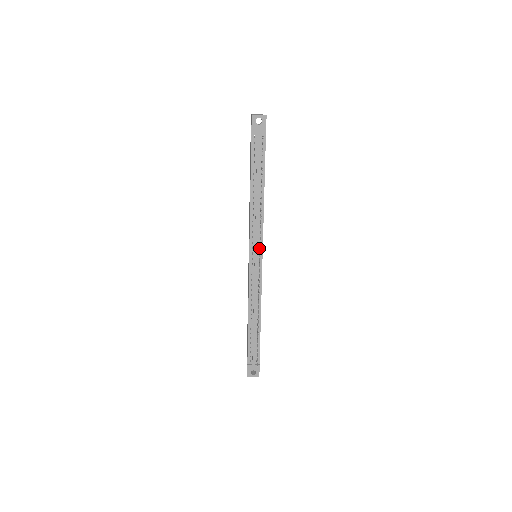
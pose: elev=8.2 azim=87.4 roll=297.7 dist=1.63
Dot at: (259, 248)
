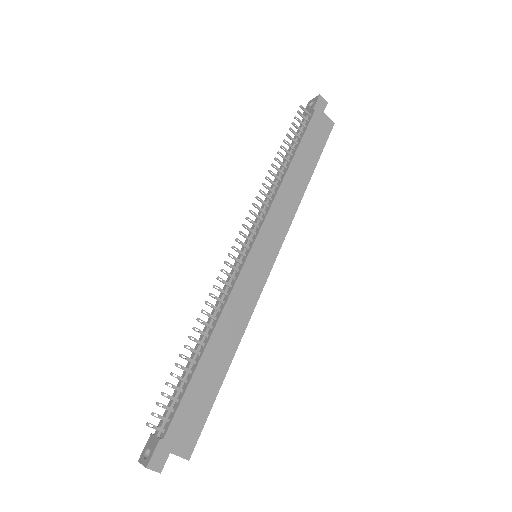
Dot at: (252, 230)
